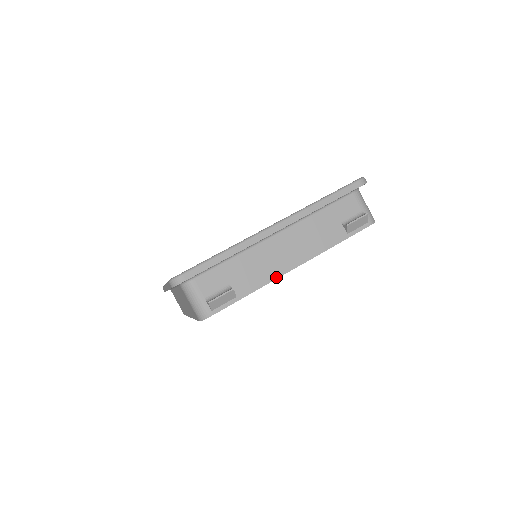
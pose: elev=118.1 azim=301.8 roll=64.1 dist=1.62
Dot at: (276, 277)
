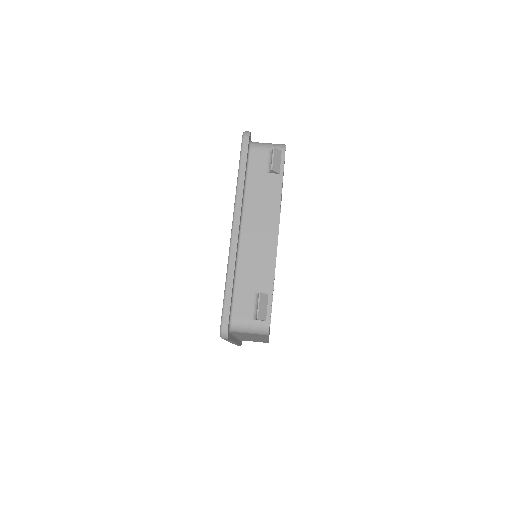
Dot at: (274, 253)
